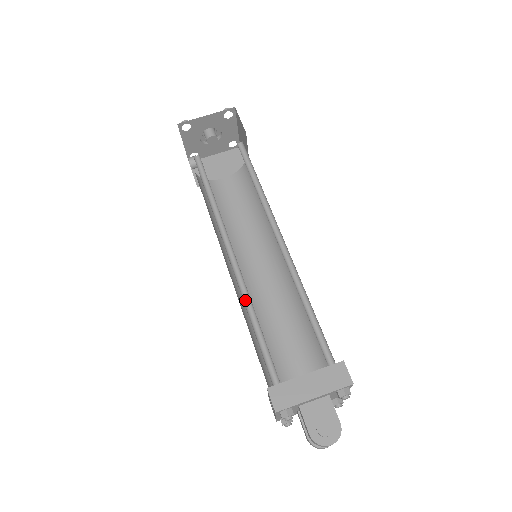
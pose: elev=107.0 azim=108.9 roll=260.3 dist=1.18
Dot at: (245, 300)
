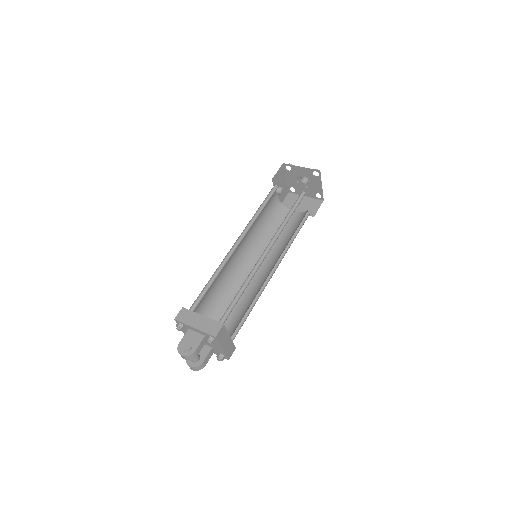
Dot at: (221, 267)
